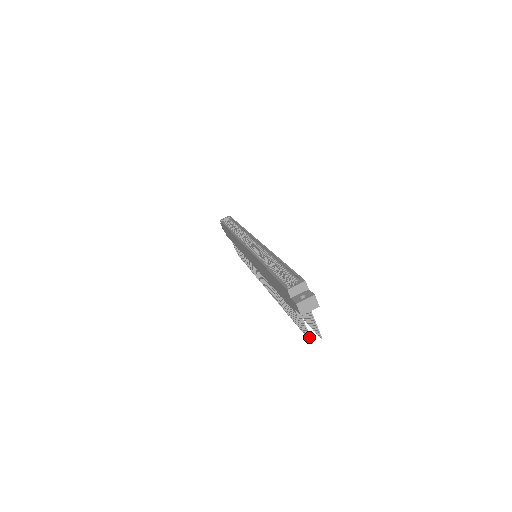
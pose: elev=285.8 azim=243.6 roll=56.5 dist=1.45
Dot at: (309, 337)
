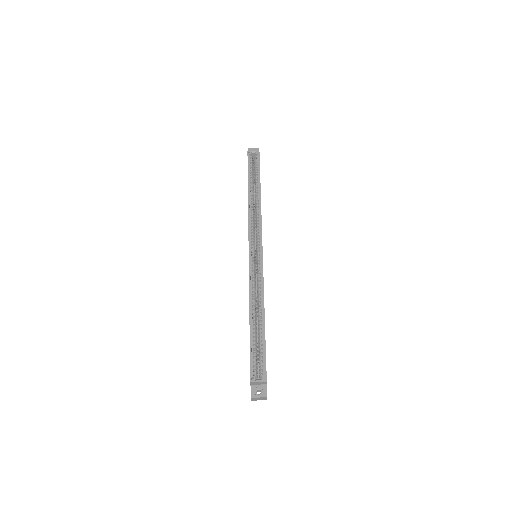
Dot at: occluded
